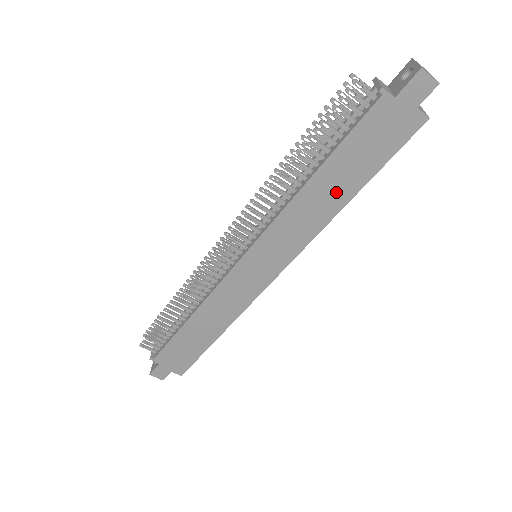
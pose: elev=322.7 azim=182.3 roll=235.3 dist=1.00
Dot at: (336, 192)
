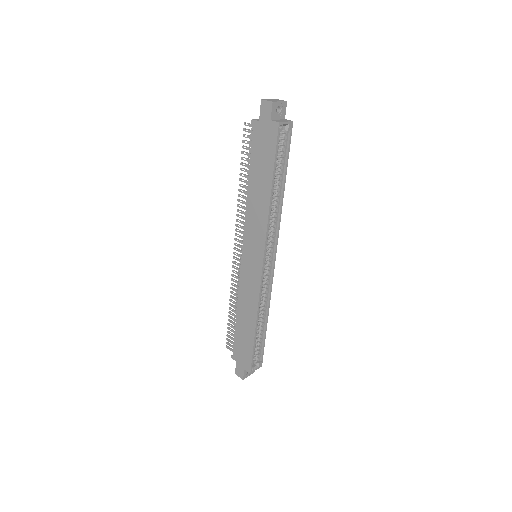
Dot at: (262, 190)
